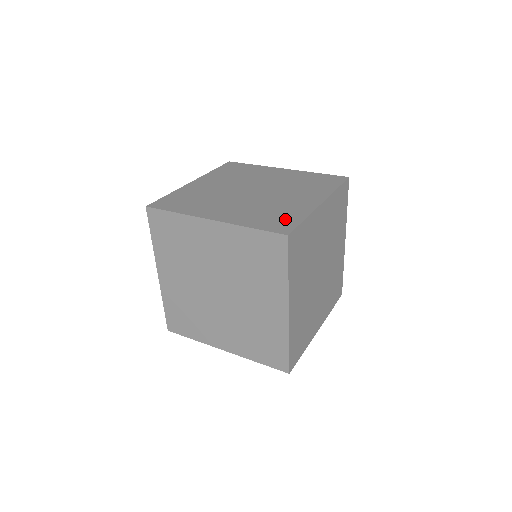
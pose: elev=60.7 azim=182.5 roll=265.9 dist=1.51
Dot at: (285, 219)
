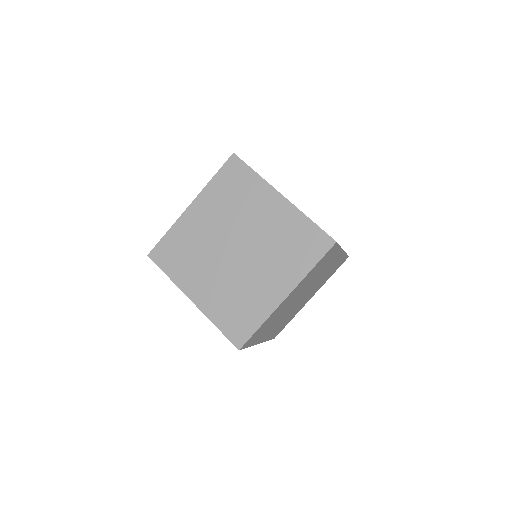
Dot at: occluded
